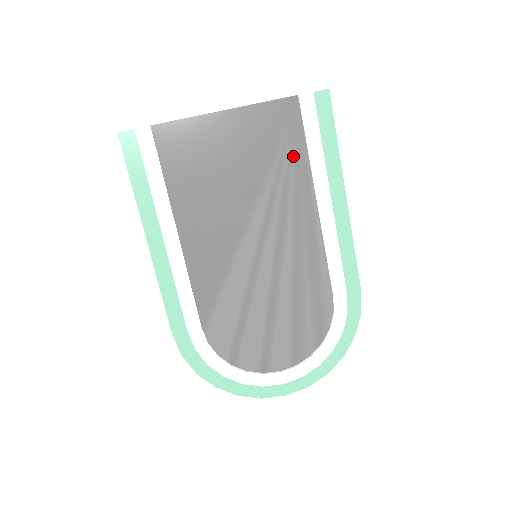
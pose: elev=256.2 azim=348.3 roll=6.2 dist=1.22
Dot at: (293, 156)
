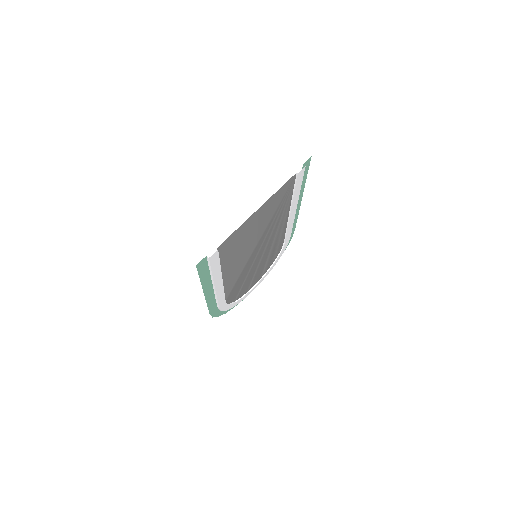
Dot at: (285, 202)
